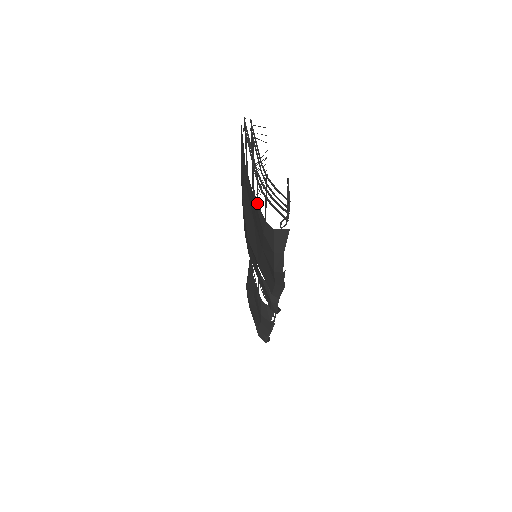
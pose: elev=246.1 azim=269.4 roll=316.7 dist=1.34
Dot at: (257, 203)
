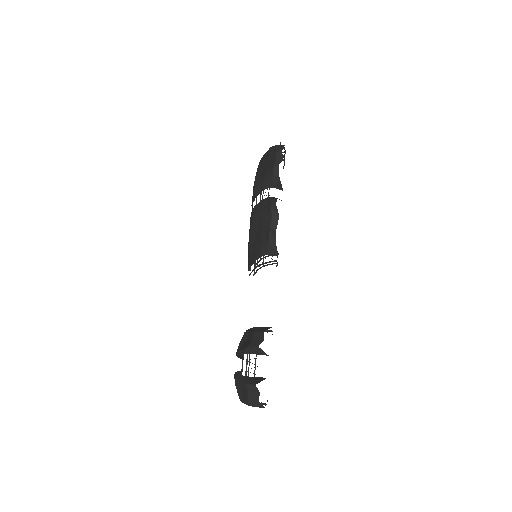
Dot at: (266, 152)
